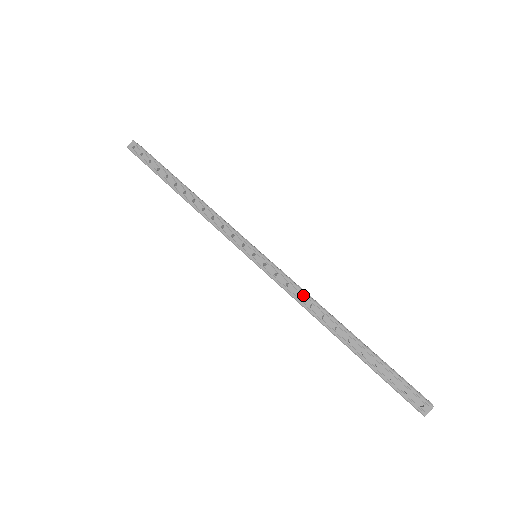
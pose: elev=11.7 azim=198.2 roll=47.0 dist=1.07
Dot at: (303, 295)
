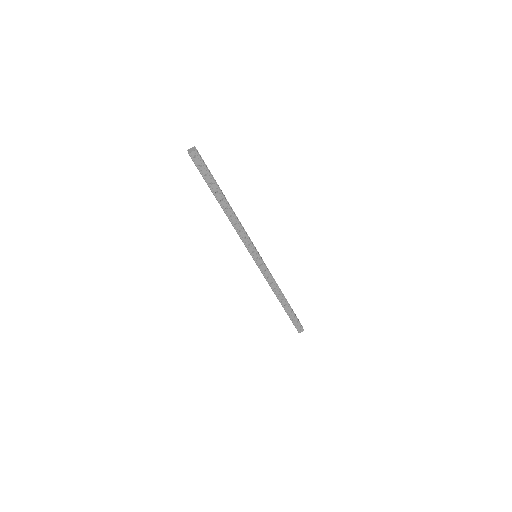
Dot at: (274, 283)
